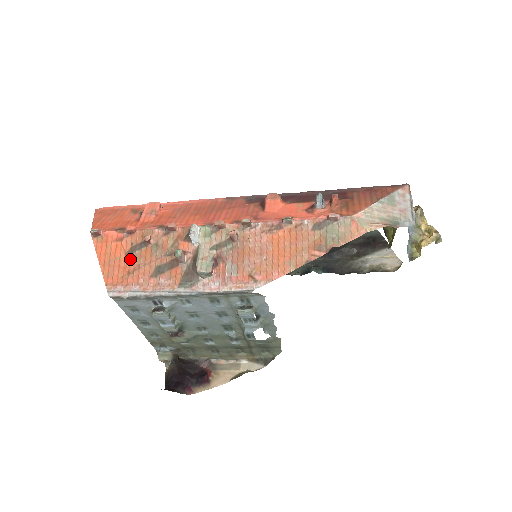
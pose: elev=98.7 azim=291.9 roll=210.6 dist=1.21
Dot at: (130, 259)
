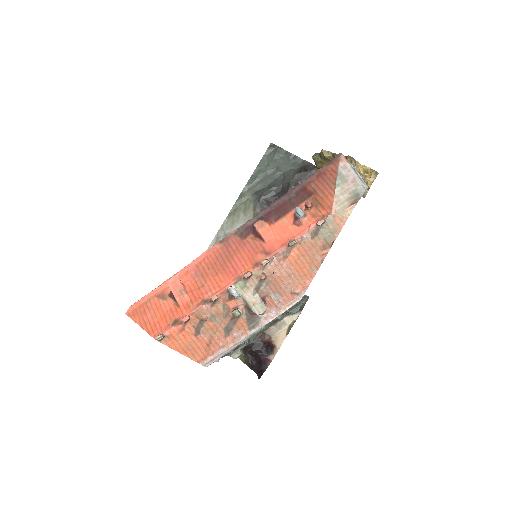
Dot at: (201, 337)
